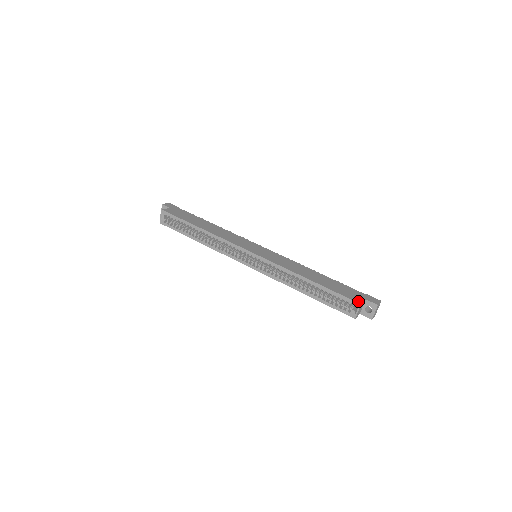
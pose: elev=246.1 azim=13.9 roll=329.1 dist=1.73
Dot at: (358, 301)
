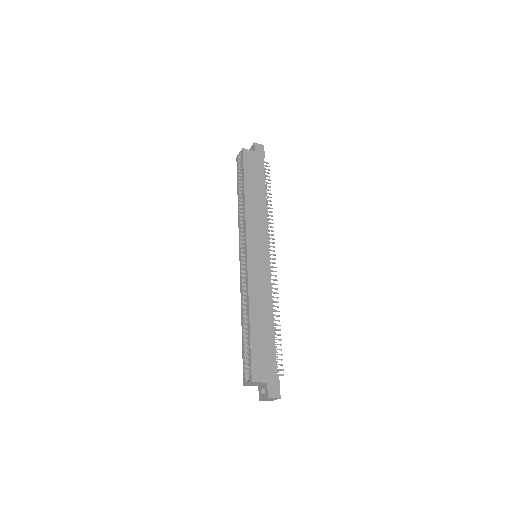
Dot at: (255, 377)
